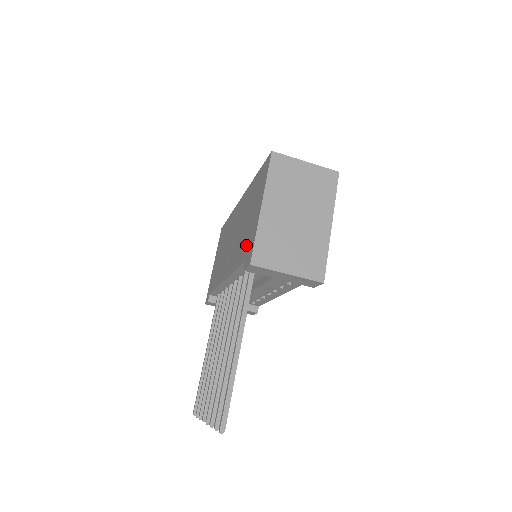
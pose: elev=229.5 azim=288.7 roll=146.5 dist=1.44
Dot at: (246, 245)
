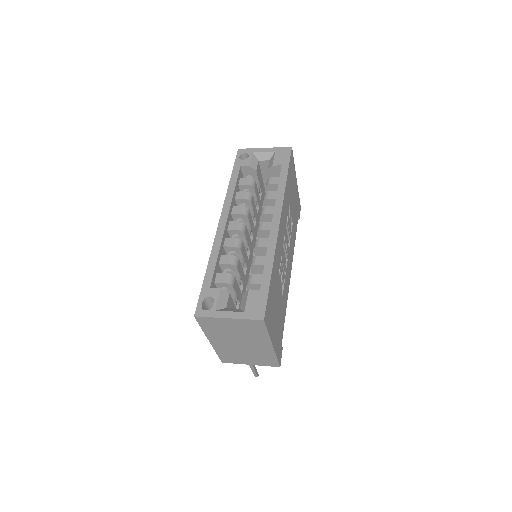
Dot at: occluded
